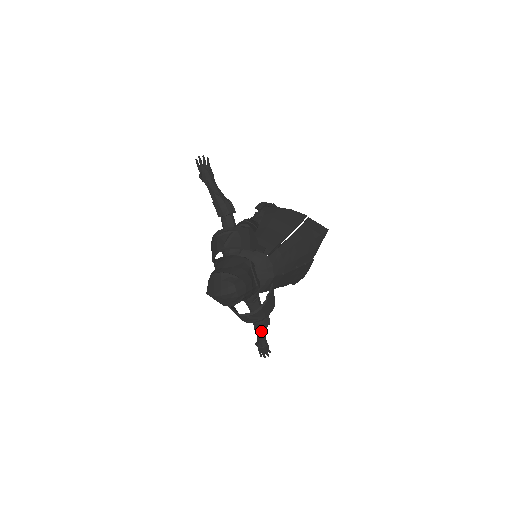
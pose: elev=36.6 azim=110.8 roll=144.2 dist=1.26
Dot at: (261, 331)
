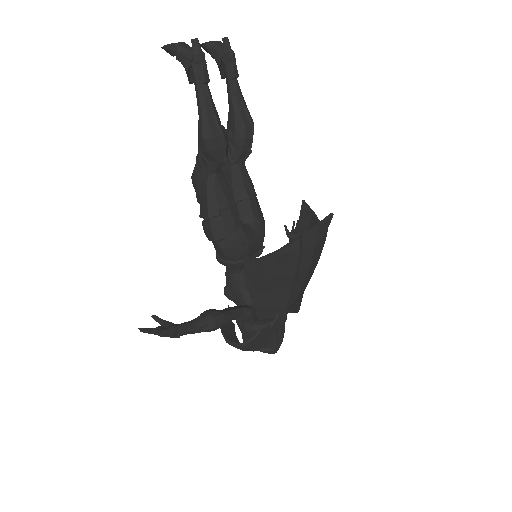
Dot at: occluded
